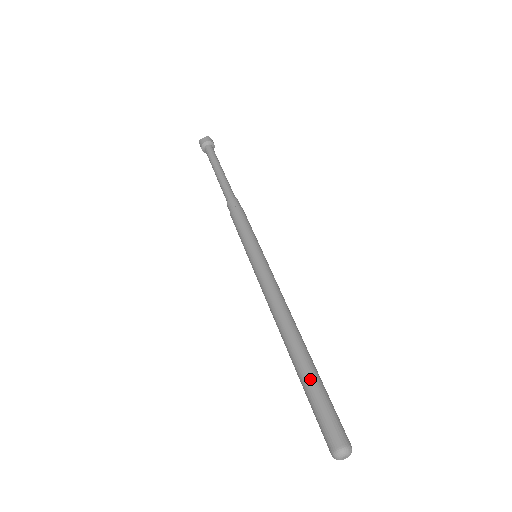
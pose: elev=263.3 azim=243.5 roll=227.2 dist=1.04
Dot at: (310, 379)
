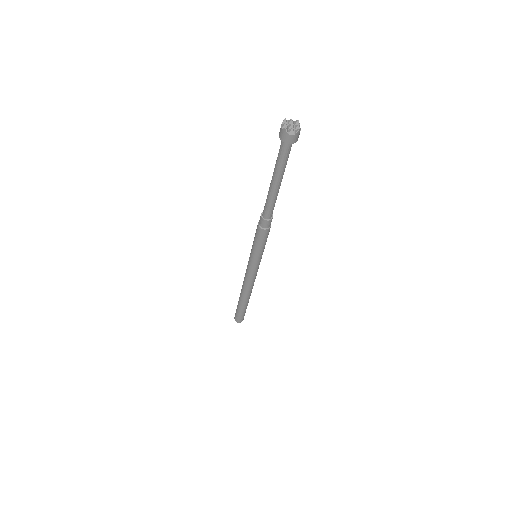
Dot at: (243, 309)
